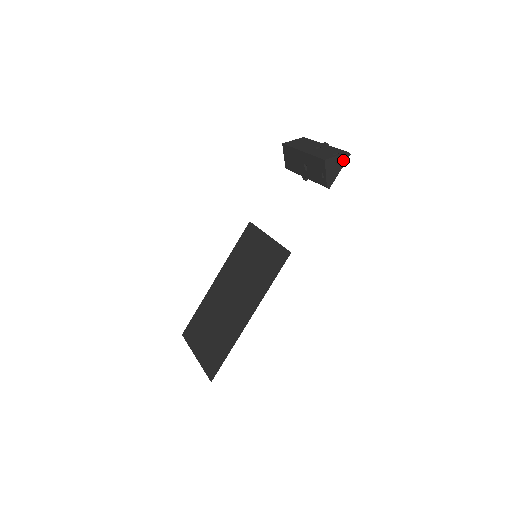
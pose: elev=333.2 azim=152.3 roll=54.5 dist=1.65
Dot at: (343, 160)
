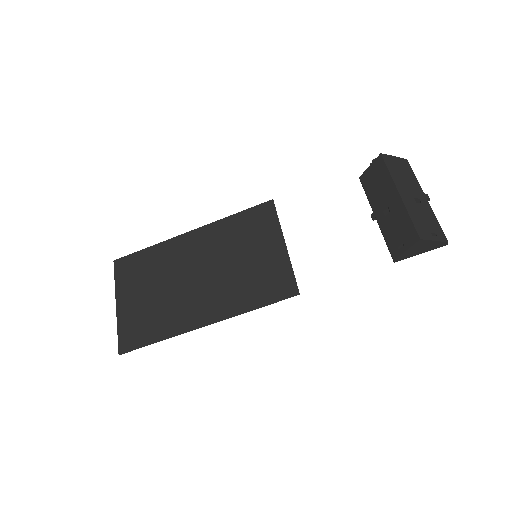
Dot at: (435, 246)
